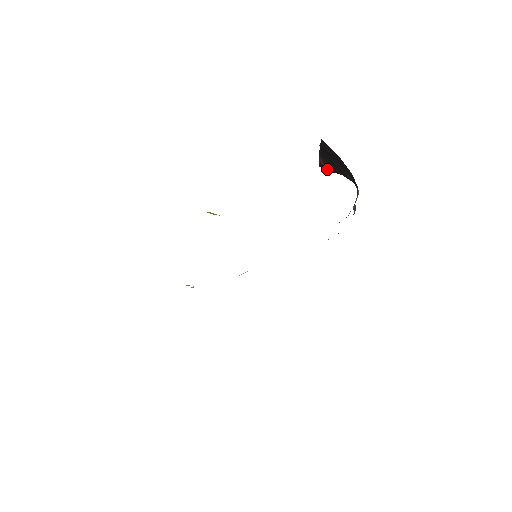
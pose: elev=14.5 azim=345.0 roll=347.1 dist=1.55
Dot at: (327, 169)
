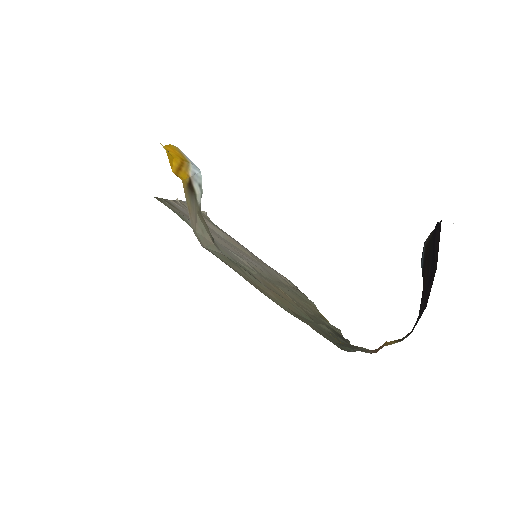
Dot at: (422, 258)
